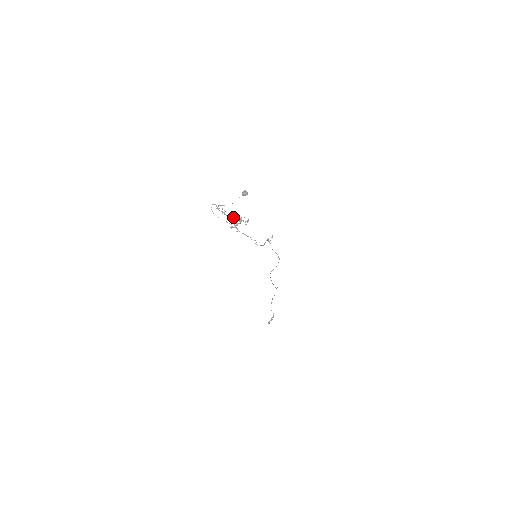
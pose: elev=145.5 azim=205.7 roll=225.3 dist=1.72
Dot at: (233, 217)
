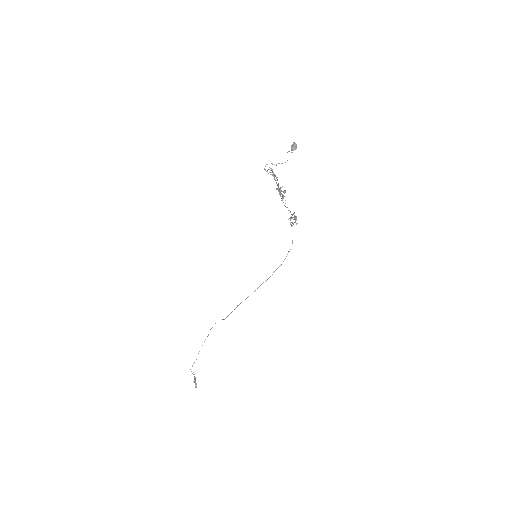
Dot at: (278, 185)
